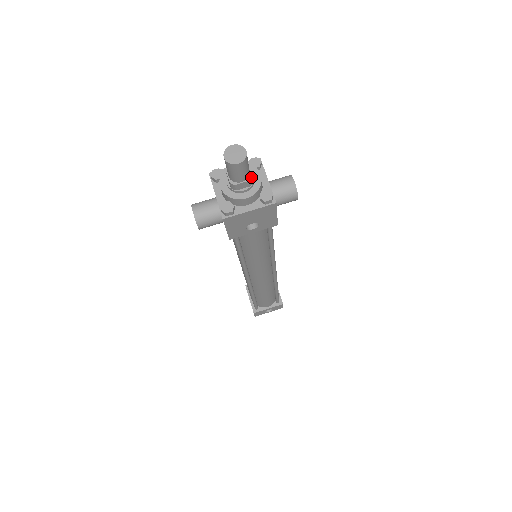
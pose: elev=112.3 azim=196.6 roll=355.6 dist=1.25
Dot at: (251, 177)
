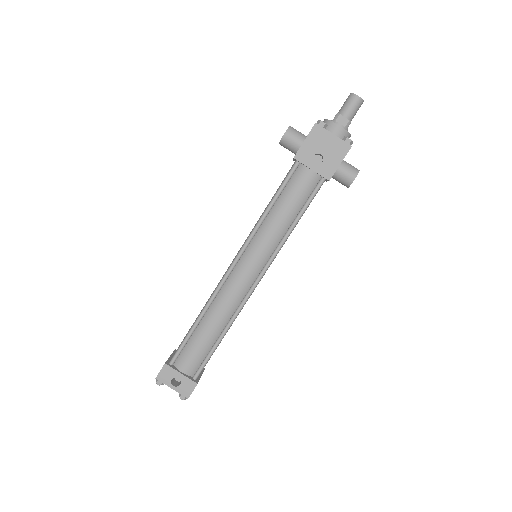
Dot at: occluded
